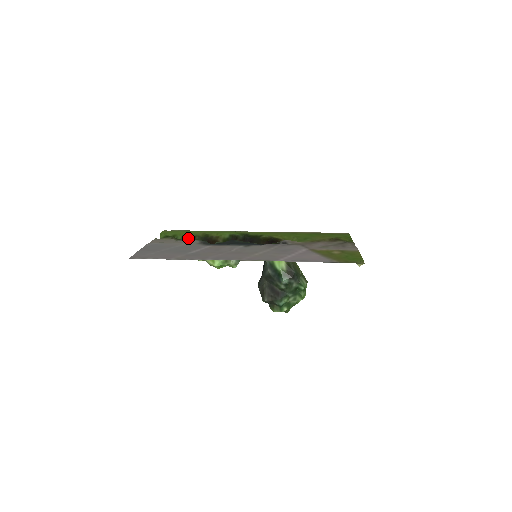
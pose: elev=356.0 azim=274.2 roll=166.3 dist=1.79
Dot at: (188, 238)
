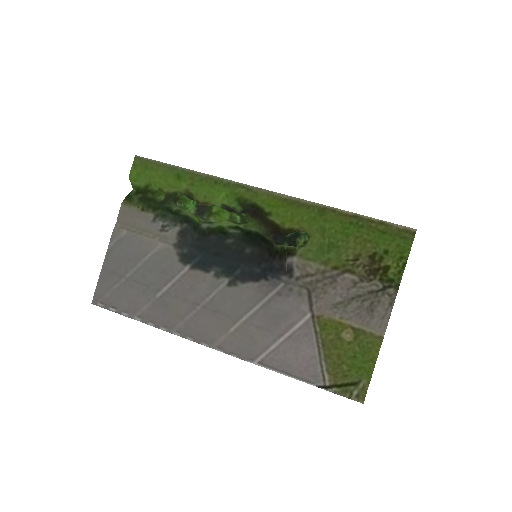
Dot at: (166, 195)
